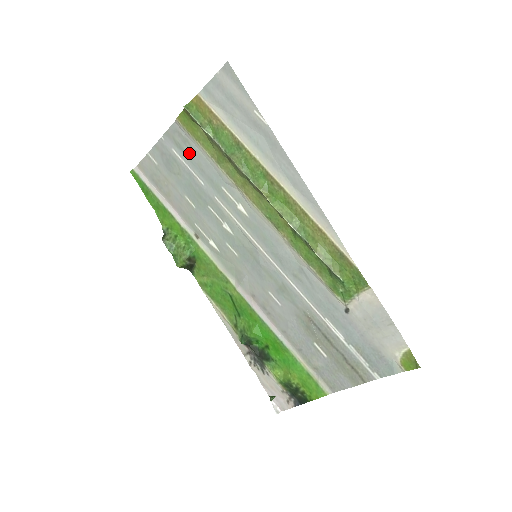
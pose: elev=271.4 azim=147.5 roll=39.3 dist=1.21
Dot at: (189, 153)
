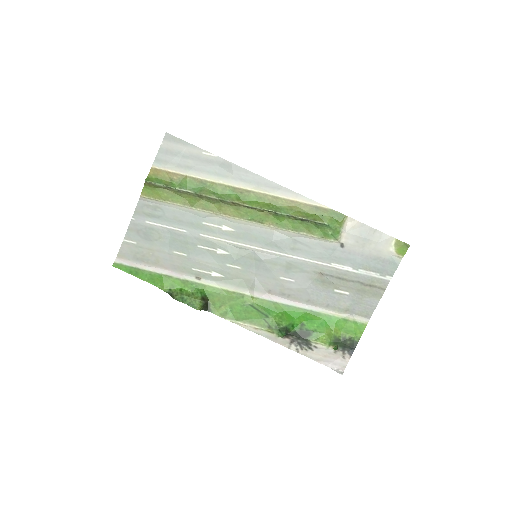
Dot at: (162, 215)
